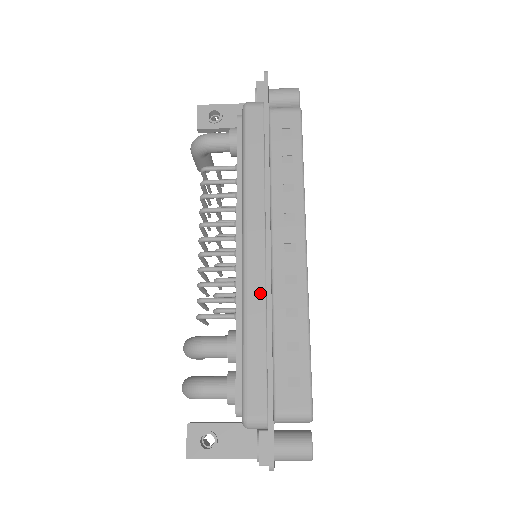
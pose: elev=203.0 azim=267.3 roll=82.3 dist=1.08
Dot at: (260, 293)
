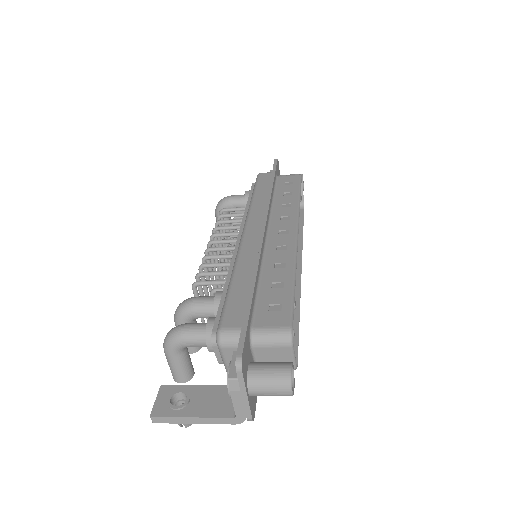
Dot at: (252, 253)
